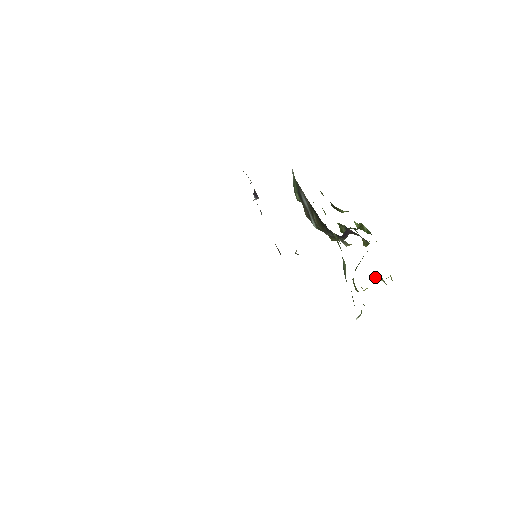
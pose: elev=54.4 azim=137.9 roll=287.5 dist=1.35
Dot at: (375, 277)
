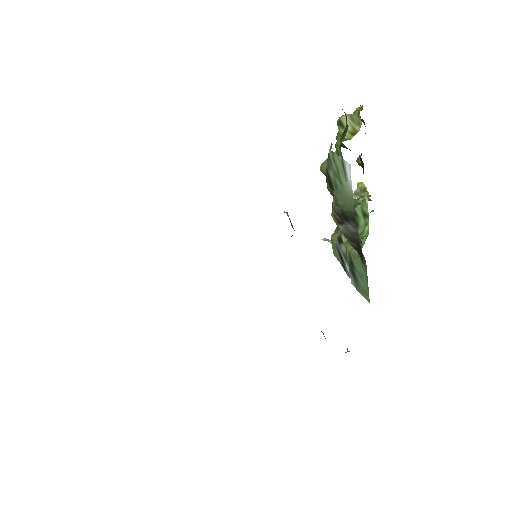
Dot at: occluded
